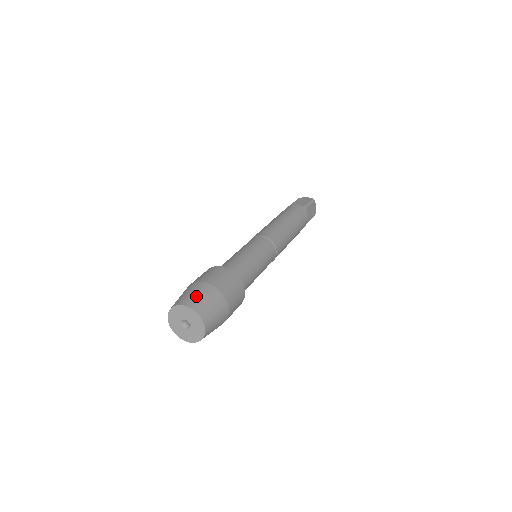
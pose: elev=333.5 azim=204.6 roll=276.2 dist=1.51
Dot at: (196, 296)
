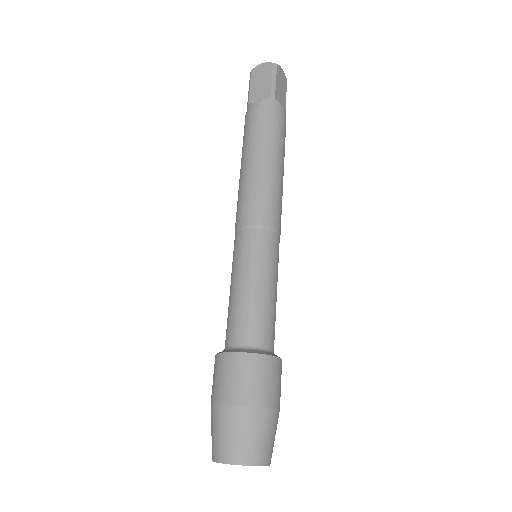
Dot at: (234, 439)
